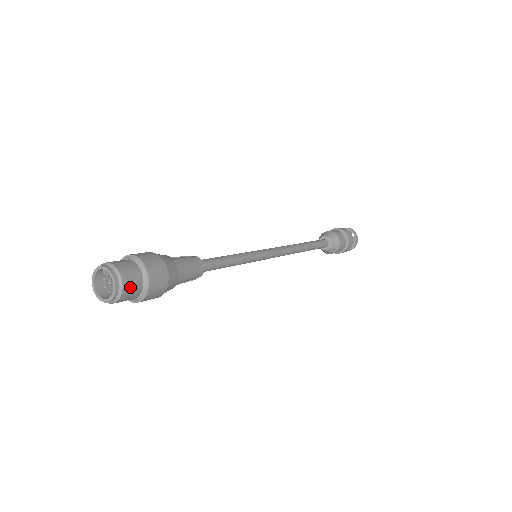
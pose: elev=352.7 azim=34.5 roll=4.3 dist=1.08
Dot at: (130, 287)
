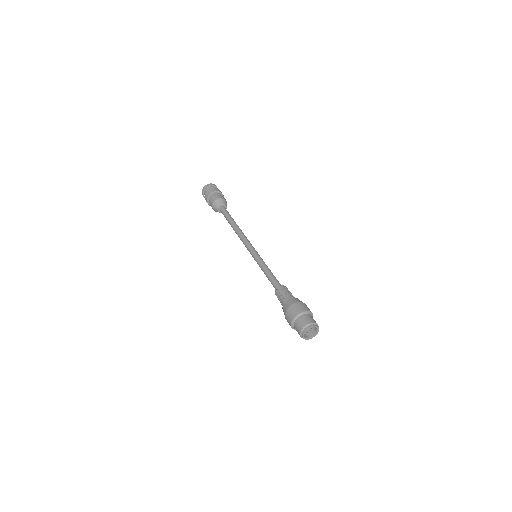
Dot at: occluded
